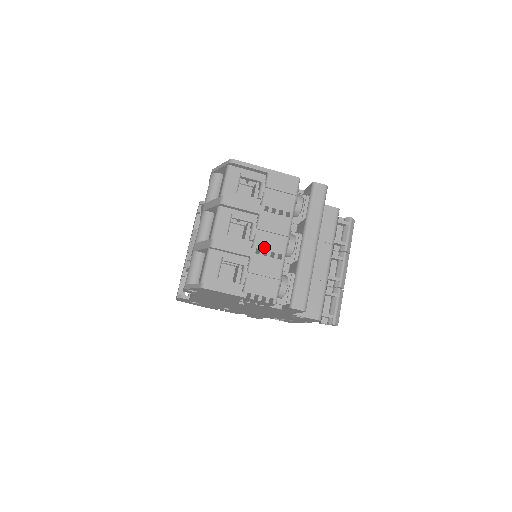
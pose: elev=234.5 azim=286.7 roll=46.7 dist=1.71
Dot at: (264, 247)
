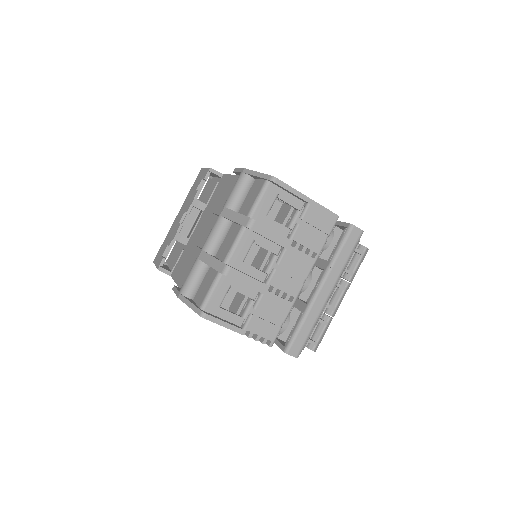
Dot at: (278, 286)
